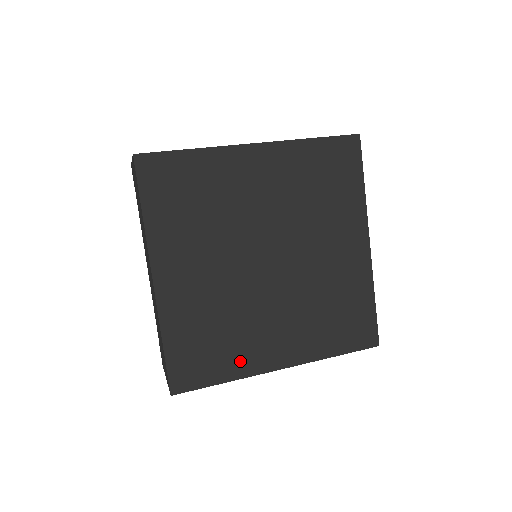
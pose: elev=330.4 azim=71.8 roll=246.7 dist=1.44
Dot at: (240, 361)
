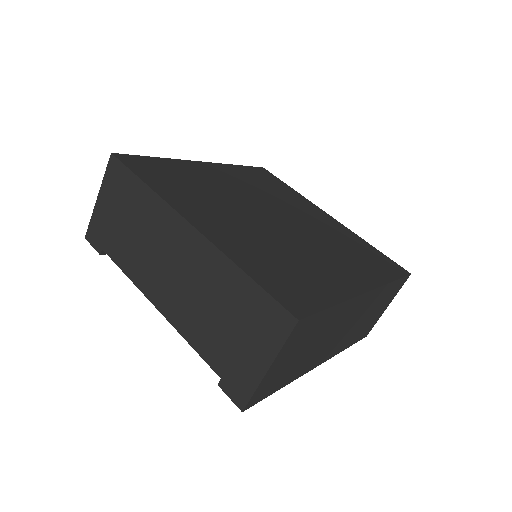
Dot at: (329, 286)
